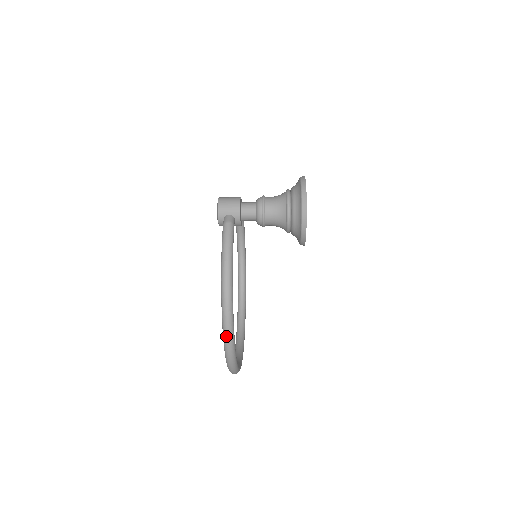
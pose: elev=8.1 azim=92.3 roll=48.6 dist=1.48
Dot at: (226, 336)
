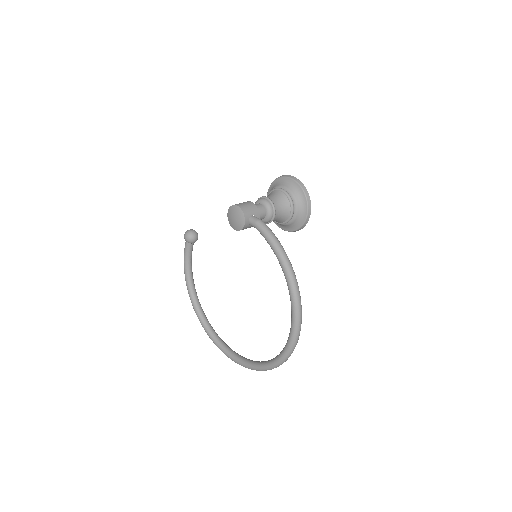
Dot at: (299, 315)
